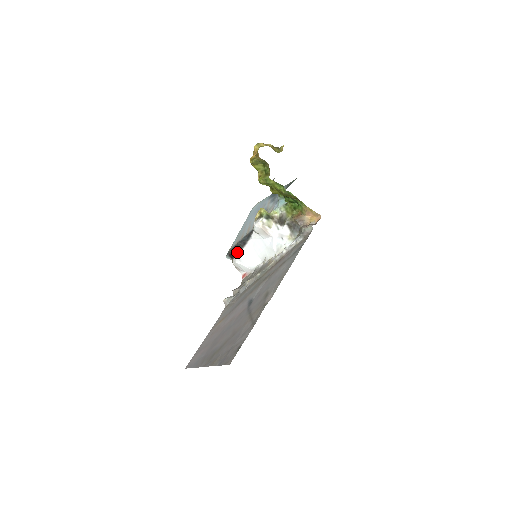
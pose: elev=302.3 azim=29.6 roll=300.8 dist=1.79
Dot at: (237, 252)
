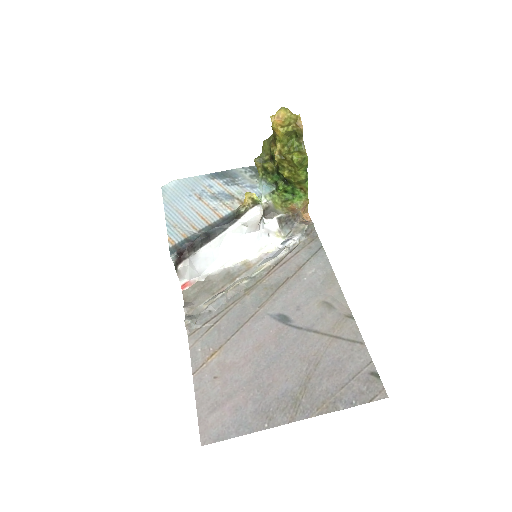
Dot at: (193, 249)
